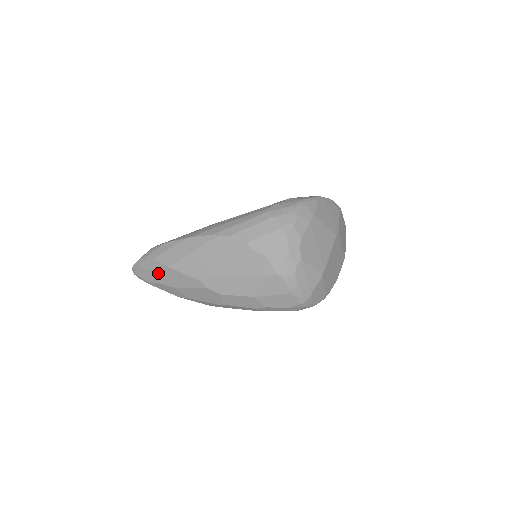
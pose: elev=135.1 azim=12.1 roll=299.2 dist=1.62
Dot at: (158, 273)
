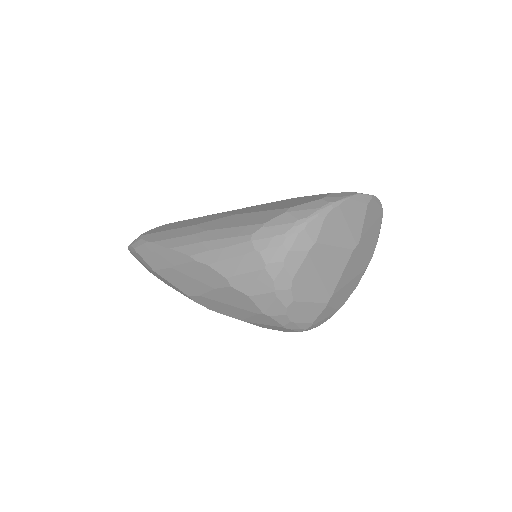
Dot at: (148, 269)
